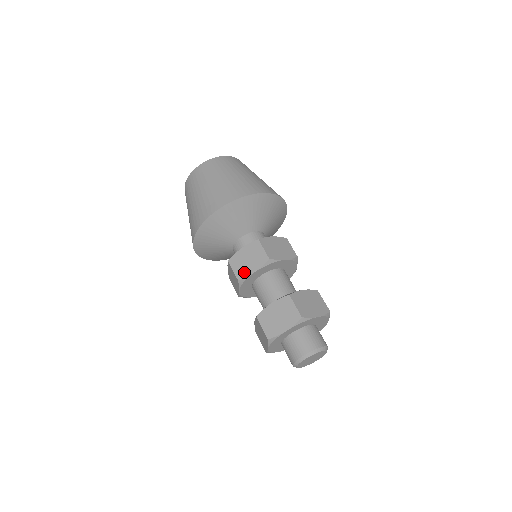
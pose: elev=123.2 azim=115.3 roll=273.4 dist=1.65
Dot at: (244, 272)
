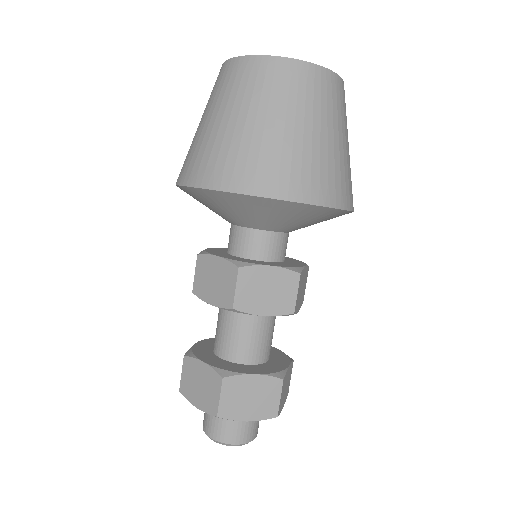
Dot at: (202, 290)
